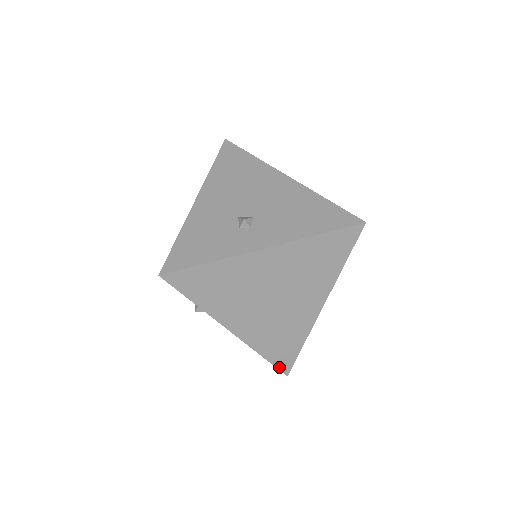
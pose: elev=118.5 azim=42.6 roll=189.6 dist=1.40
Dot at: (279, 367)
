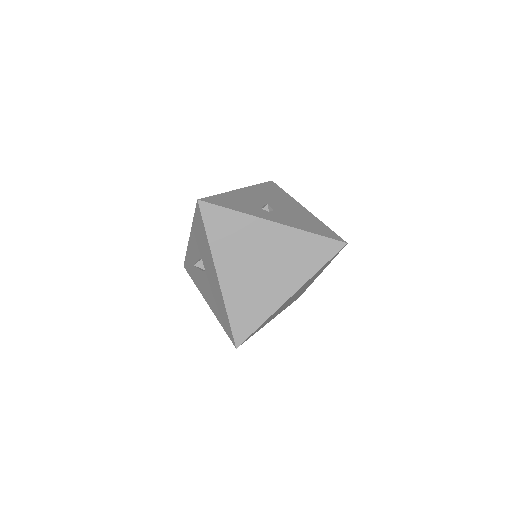
Dot at: (234, 335)
